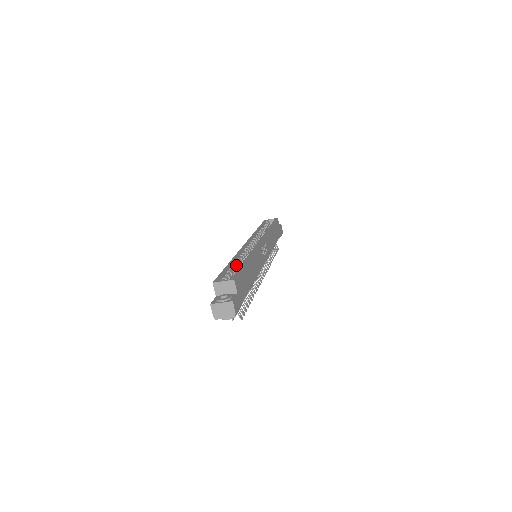
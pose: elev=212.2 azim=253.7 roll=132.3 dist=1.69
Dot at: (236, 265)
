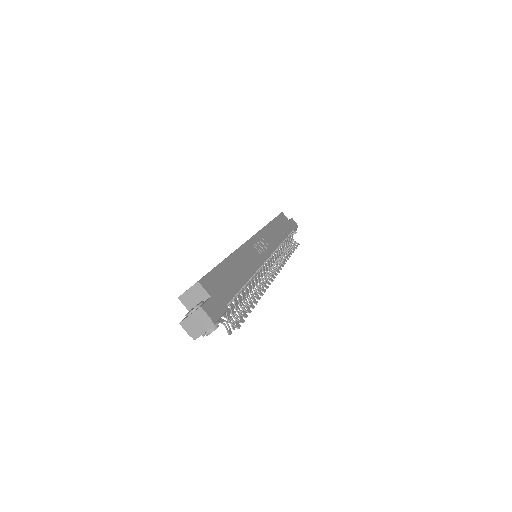
Dot at: occluded
